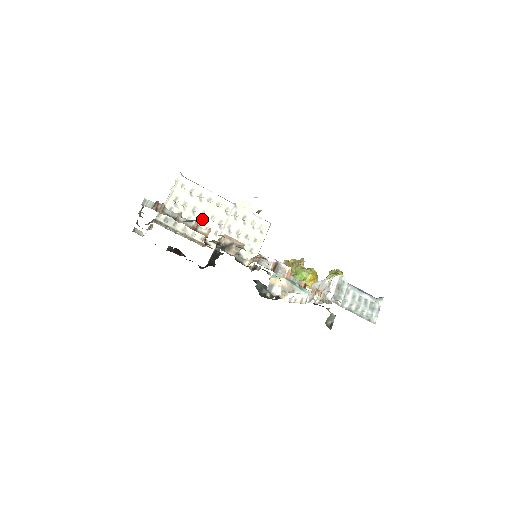
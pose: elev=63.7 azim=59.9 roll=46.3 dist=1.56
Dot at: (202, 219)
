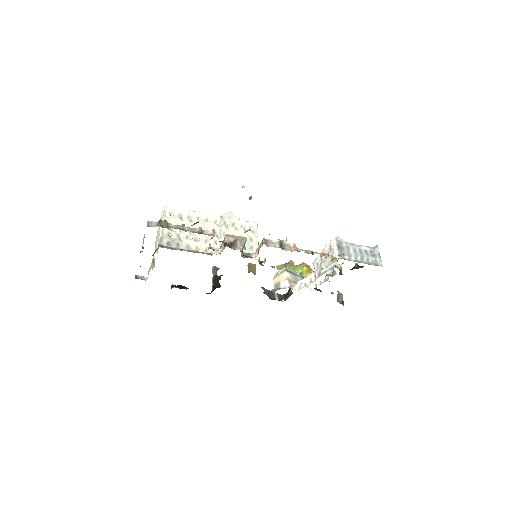
Dot at: (199, 235)
